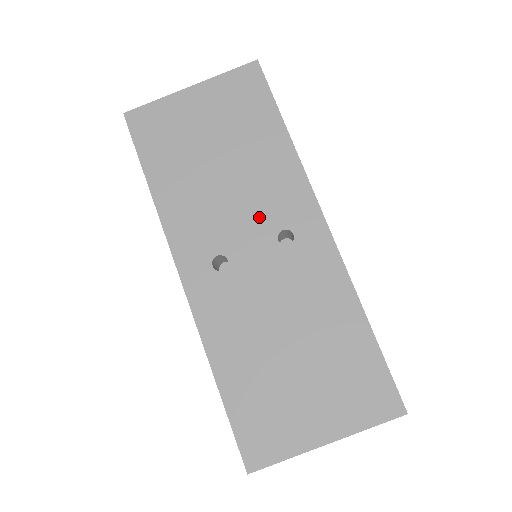
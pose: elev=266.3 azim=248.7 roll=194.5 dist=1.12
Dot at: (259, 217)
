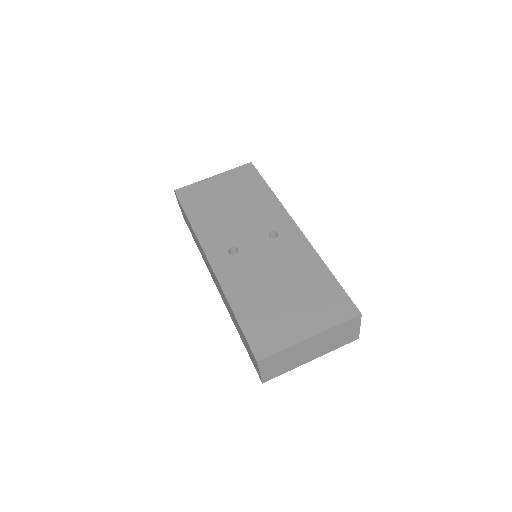
Dot at: (256, 227)
